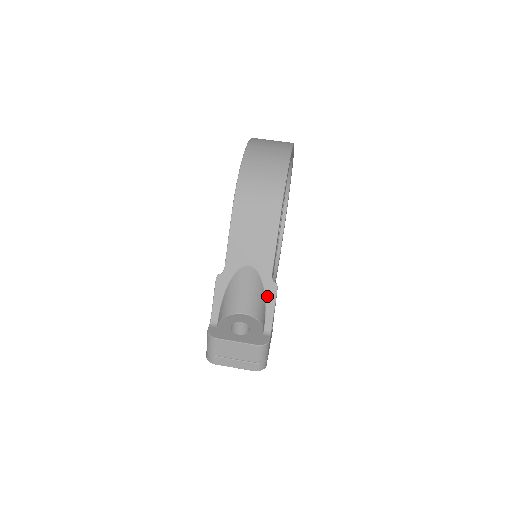
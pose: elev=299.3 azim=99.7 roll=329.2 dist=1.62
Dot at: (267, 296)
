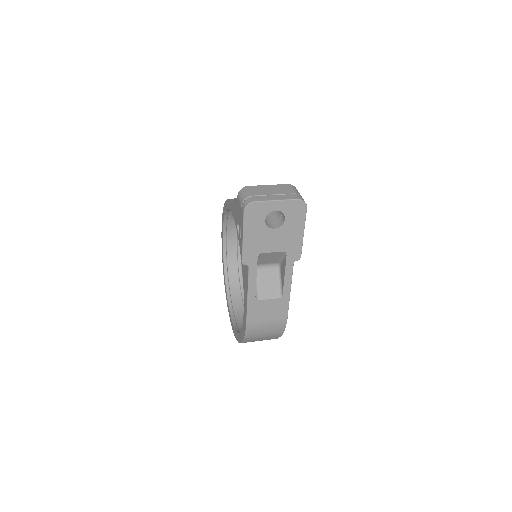
Dot at: occluded
